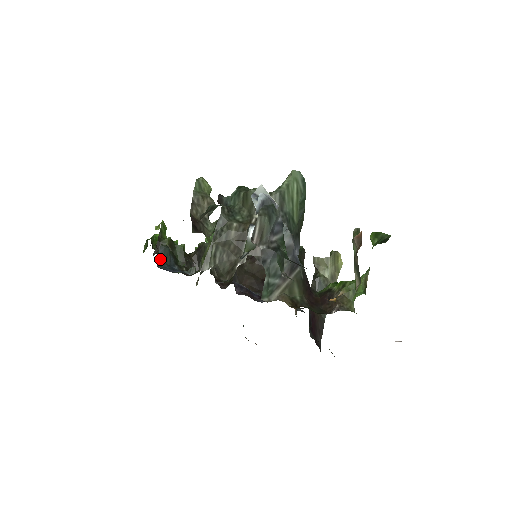
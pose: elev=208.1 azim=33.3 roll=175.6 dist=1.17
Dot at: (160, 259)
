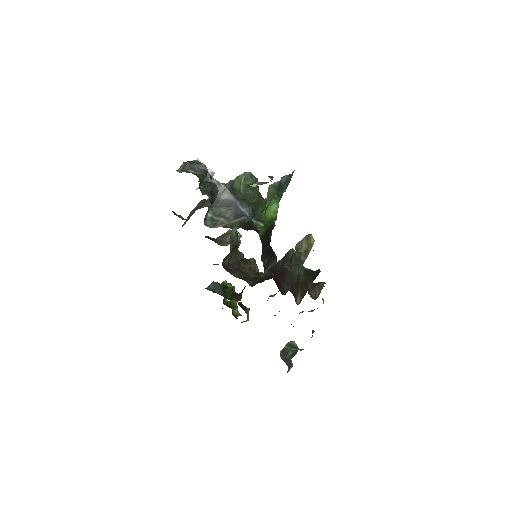
Dot at: (210, 288)
